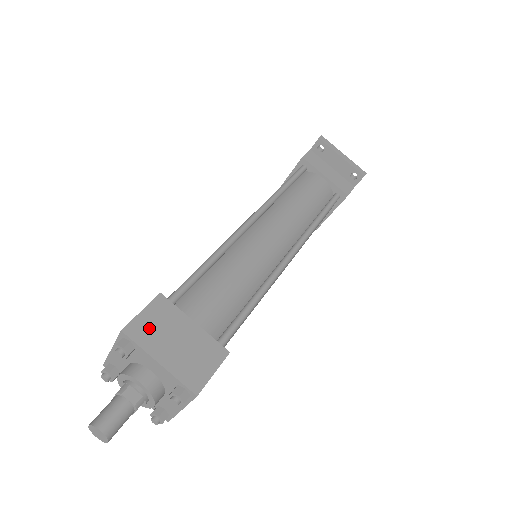
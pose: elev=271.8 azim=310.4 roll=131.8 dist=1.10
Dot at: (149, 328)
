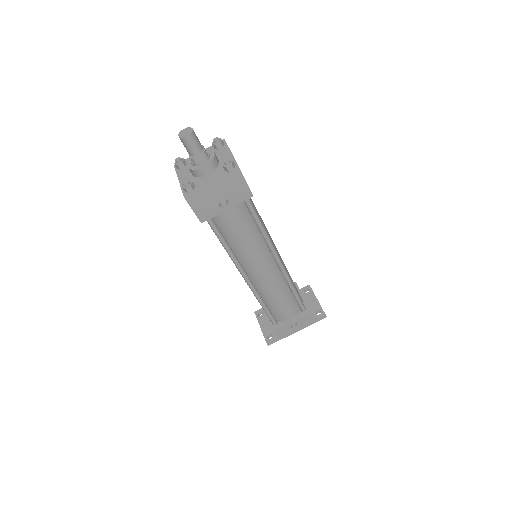
Dot at: occluded
